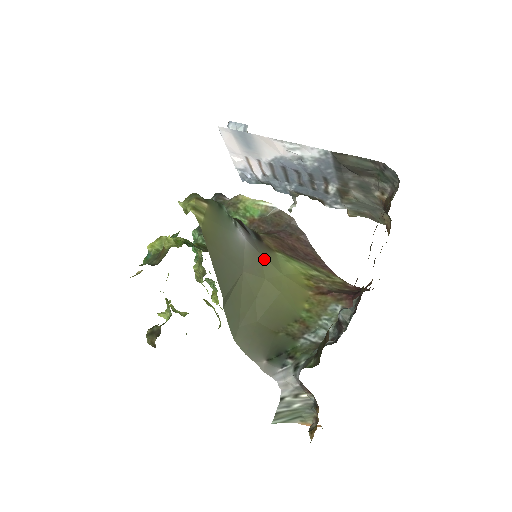
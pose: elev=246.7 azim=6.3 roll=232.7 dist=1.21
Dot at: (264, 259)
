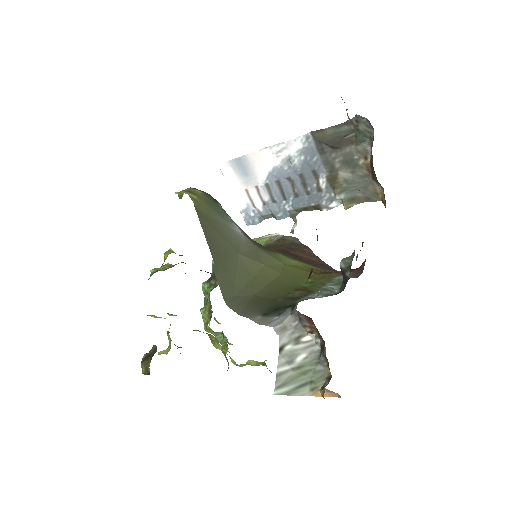
Dot at: (263, 252)
